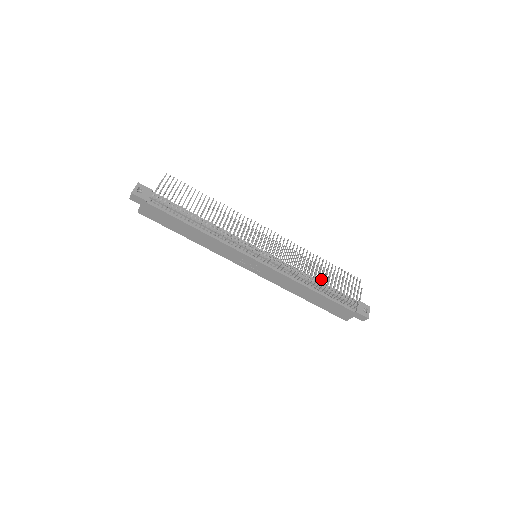
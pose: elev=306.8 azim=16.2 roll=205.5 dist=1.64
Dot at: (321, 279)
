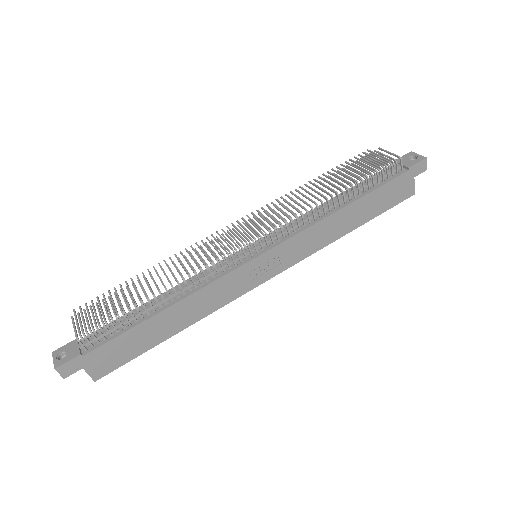
Dot at: (336, 187)
